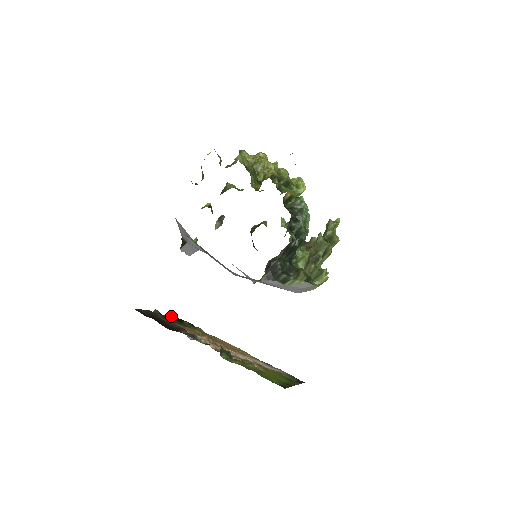
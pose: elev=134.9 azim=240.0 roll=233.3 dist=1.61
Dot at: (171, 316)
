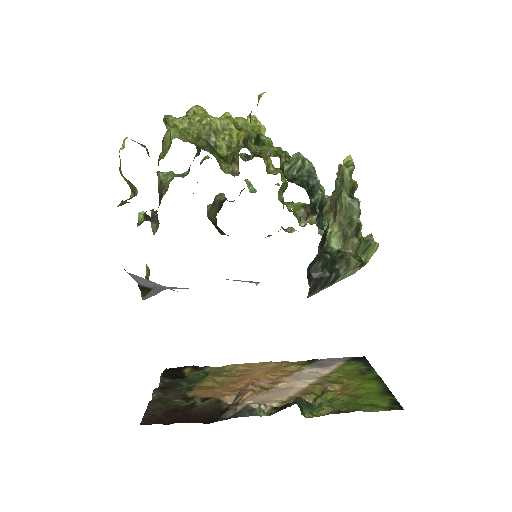
Dot at: (168, 378)
